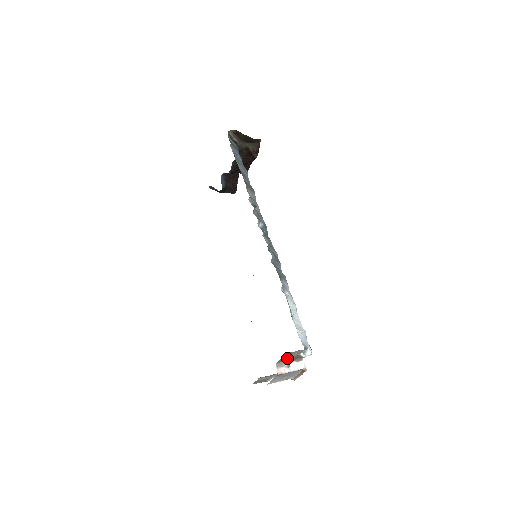
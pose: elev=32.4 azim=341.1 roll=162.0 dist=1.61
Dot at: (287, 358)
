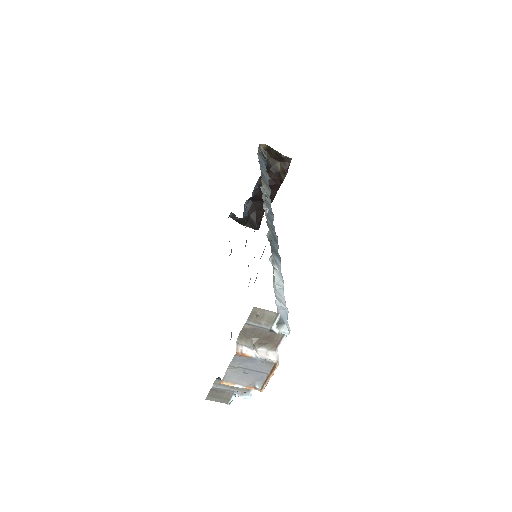
Dot at: (253, 329)
